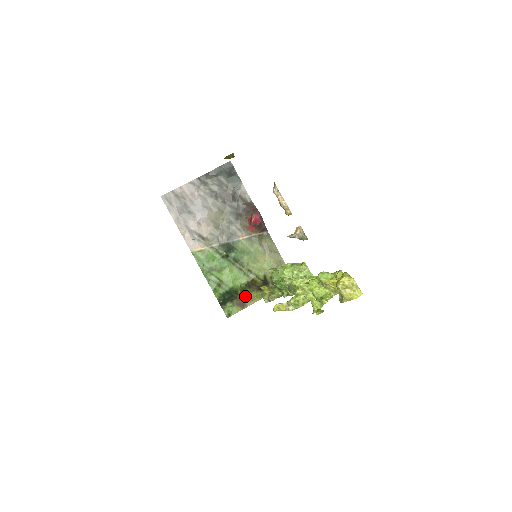
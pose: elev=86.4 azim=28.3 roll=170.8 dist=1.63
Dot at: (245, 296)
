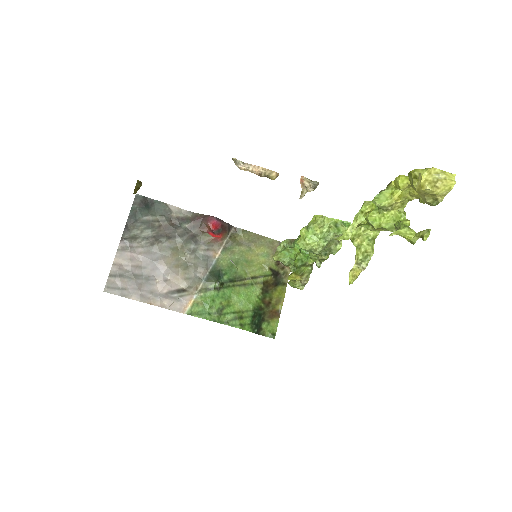
Dot at: (270, 304)
